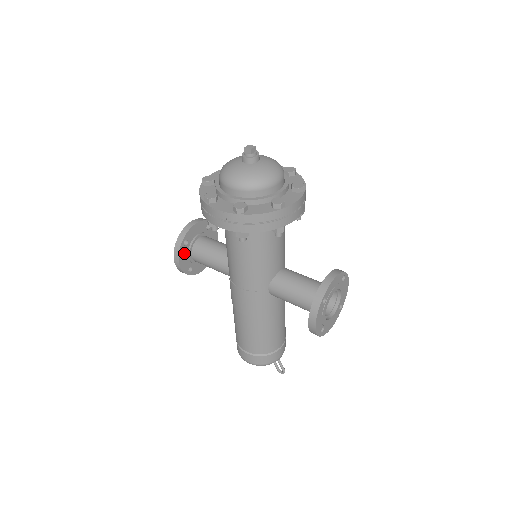
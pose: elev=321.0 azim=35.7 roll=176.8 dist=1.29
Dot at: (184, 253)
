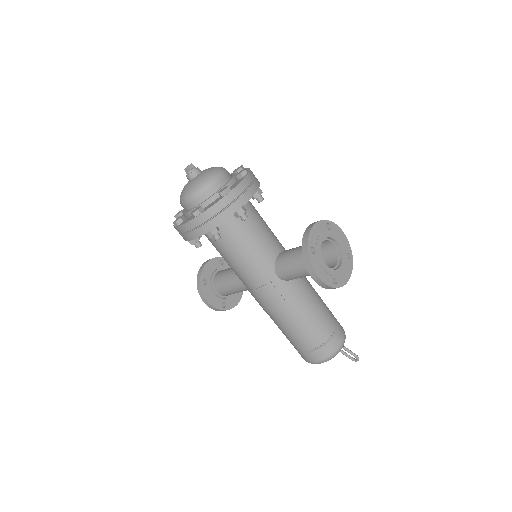
Dot at: (208, 292)
